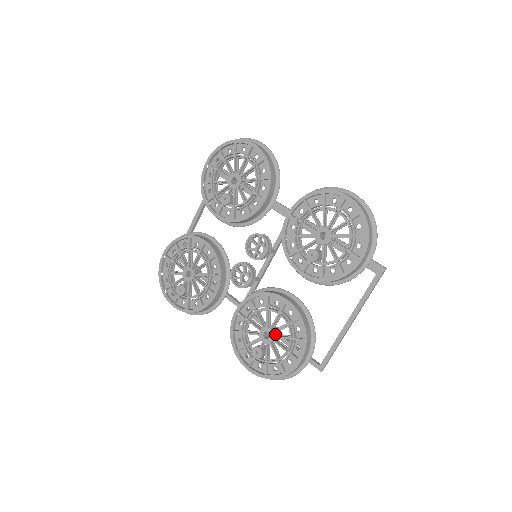
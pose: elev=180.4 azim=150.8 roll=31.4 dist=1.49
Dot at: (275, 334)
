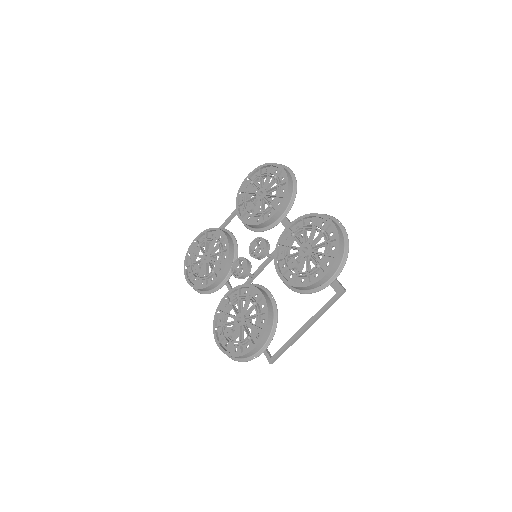
Dot at: (246, 321)
